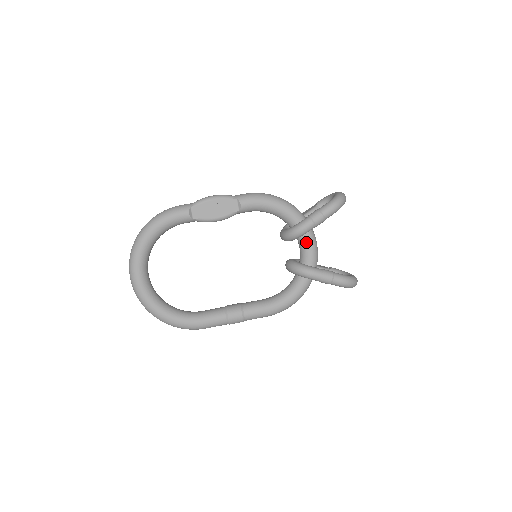
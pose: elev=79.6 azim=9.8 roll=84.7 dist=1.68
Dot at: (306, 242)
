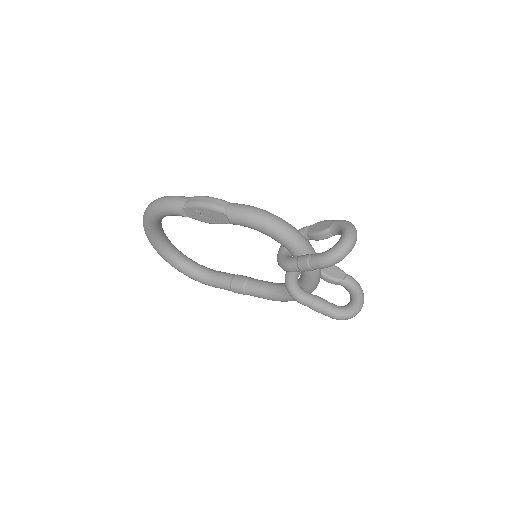
Dot at: occluded
